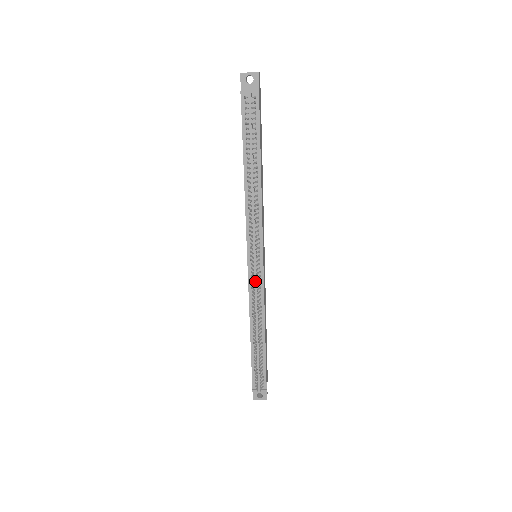
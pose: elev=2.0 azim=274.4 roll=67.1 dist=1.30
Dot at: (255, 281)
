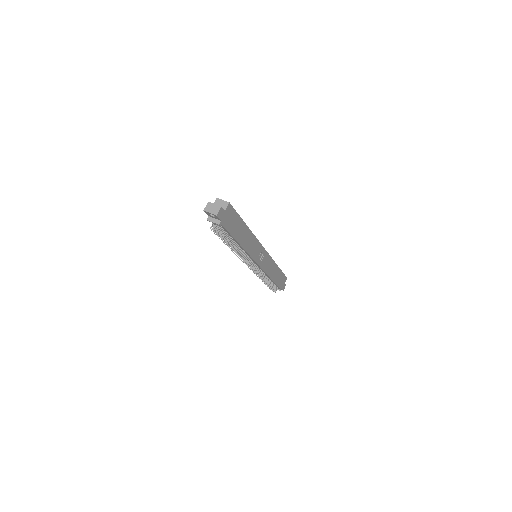
Dot at: (256, 268)
